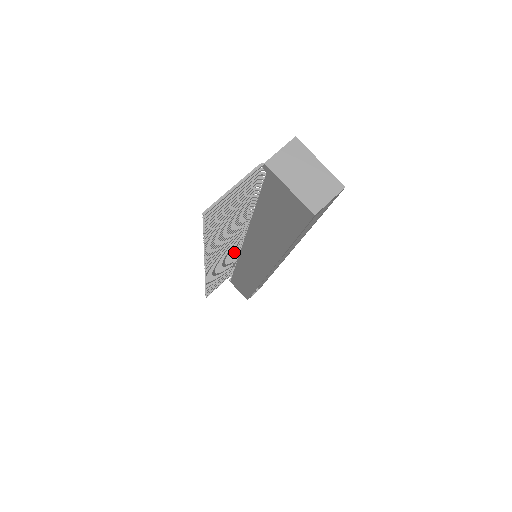
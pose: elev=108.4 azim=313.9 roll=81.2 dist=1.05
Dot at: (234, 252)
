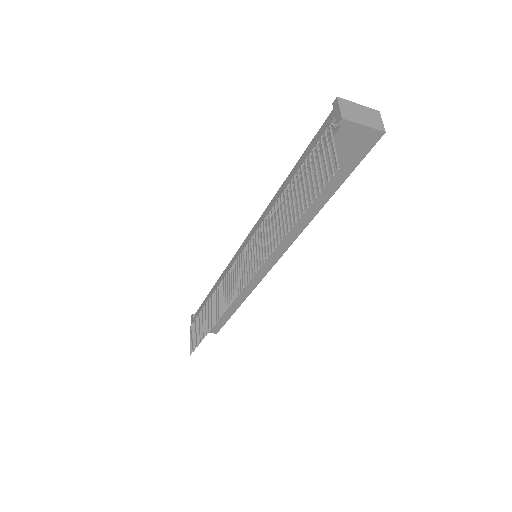
Dot at: (232, 270)
